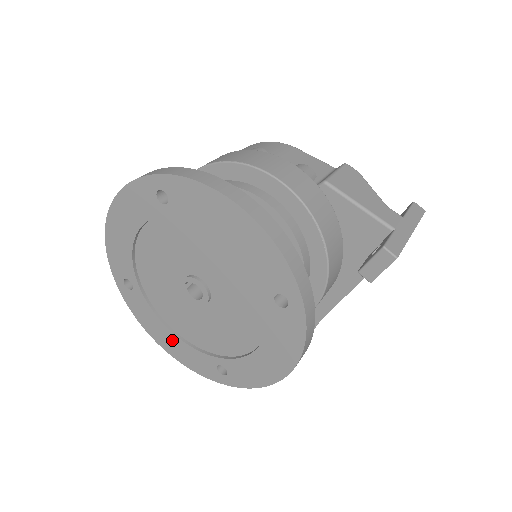
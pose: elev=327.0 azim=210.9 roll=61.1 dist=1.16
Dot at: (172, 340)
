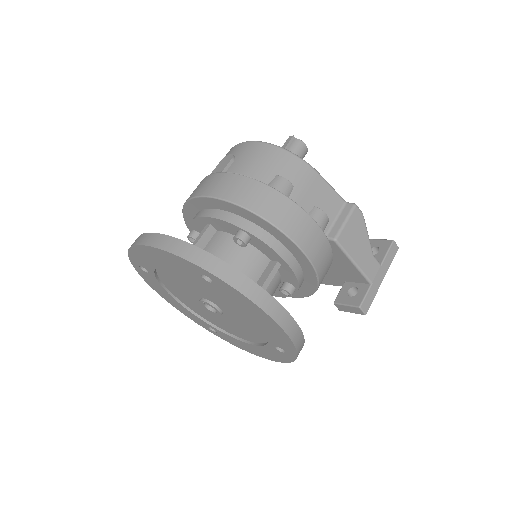
Dot at: (174, 302)
